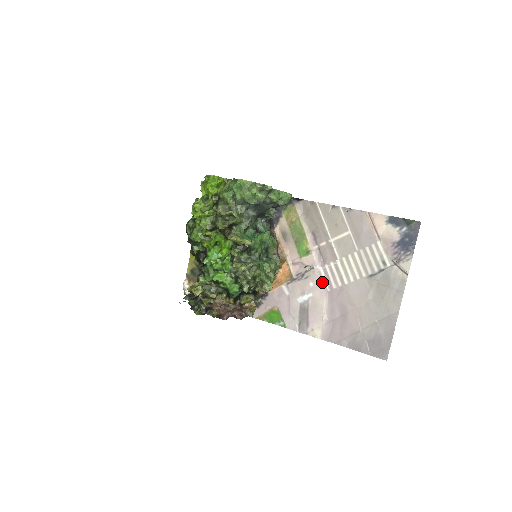
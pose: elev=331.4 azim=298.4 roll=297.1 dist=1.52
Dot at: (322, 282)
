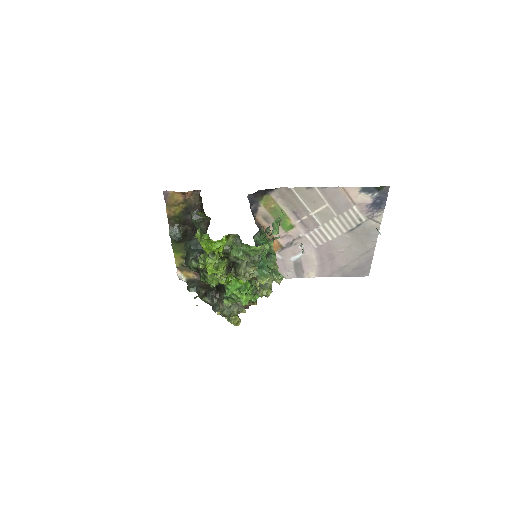
Dot at: (309, 243)
